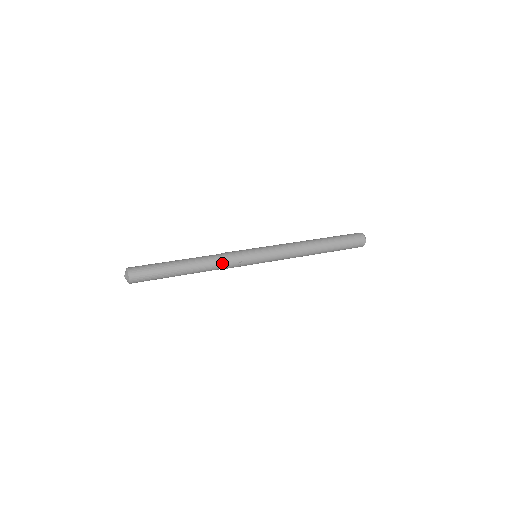
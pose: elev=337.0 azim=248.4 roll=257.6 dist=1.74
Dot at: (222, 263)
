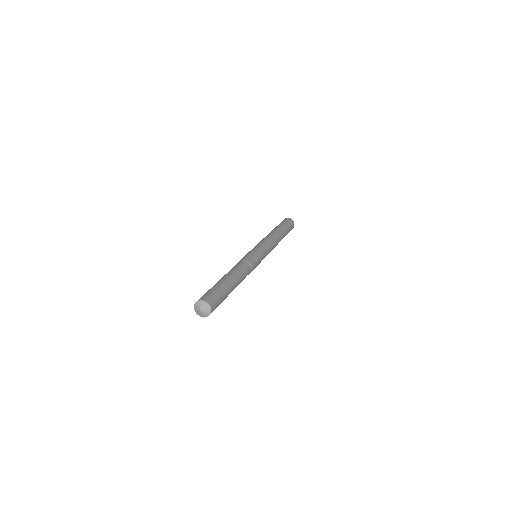
Dot at: (246, 263)
